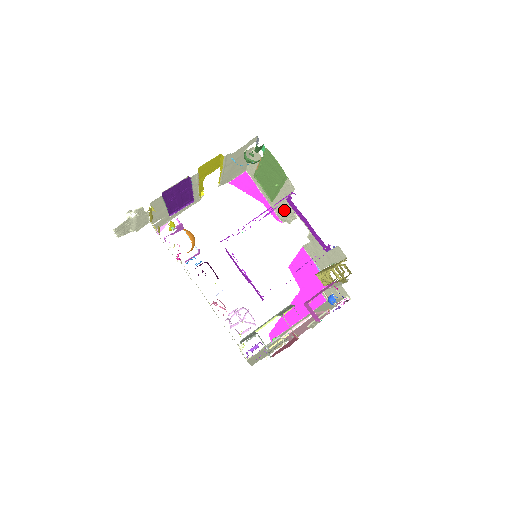
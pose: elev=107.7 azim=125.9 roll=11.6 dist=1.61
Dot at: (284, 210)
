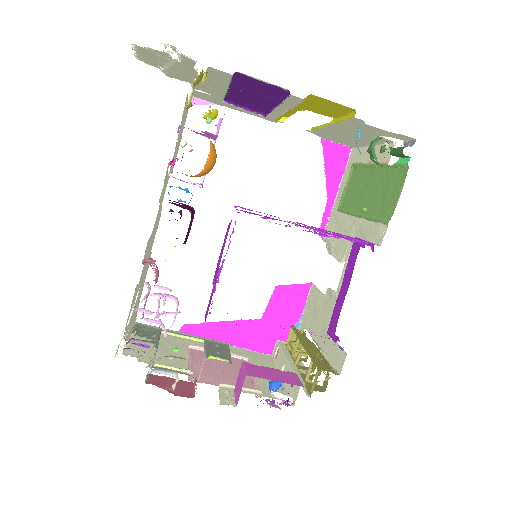
Dot at: occluded
